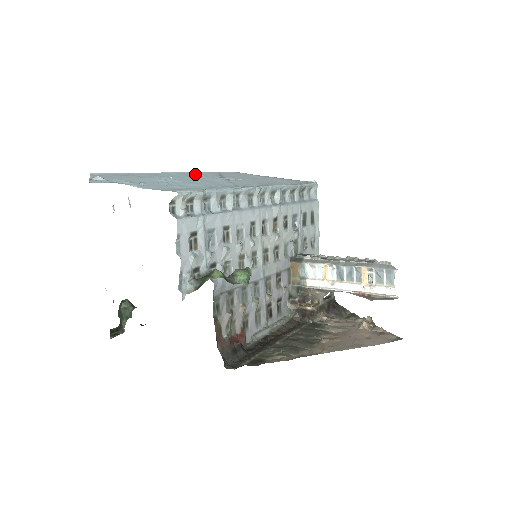
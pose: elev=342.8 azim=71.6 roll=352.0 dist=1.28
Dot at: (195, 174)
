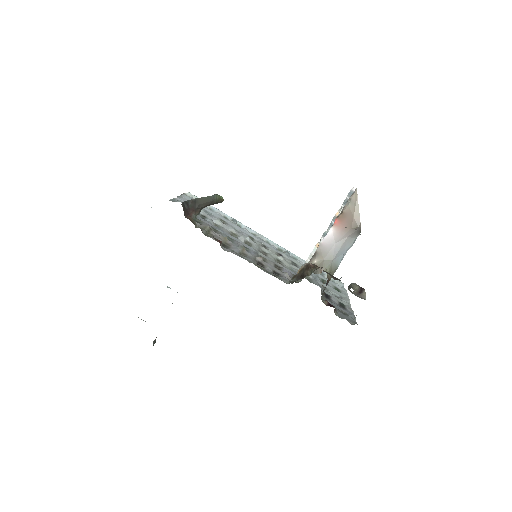
Dot at: occluded
